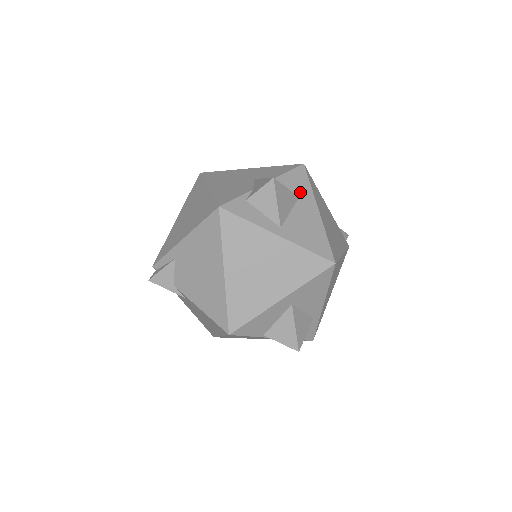
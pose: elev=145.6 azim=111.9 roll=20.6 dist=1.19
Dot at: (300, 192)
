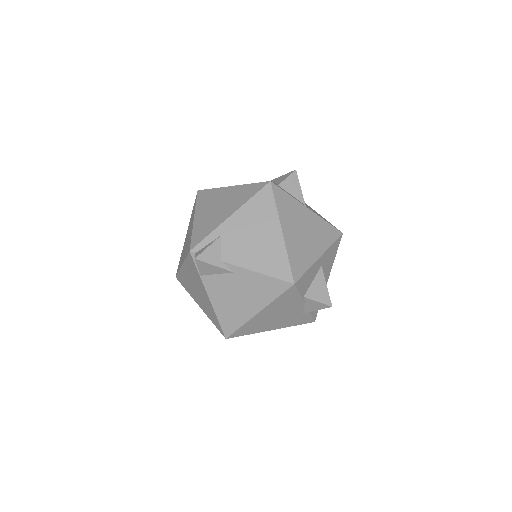
Dot at: occluded
